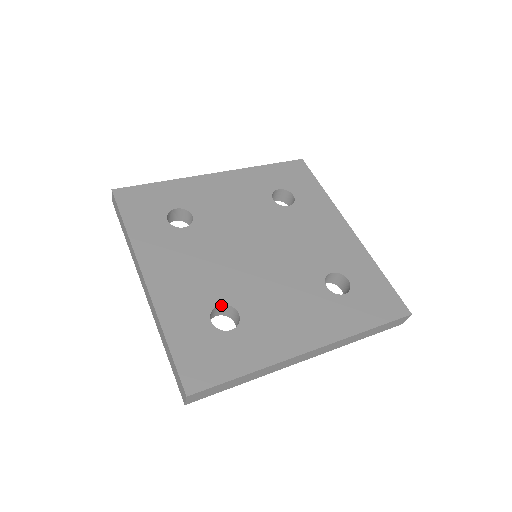
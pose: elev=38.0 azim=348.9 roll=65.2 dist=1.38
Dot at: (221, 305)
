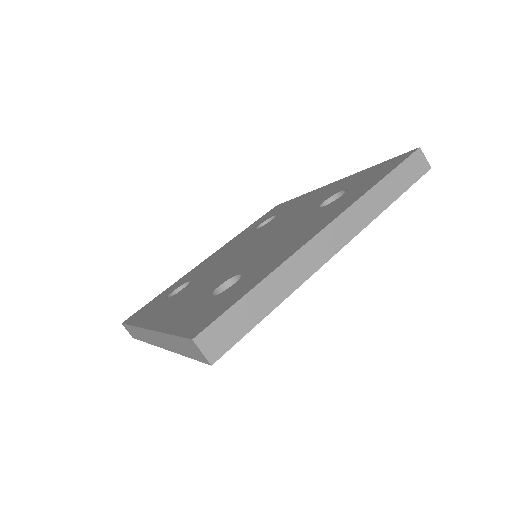
Dot at: (222, 285)
